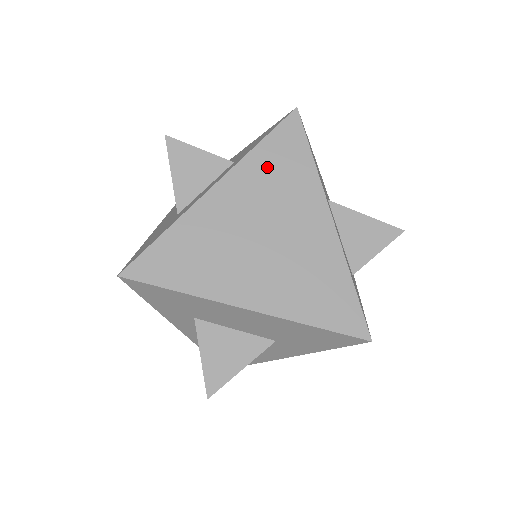
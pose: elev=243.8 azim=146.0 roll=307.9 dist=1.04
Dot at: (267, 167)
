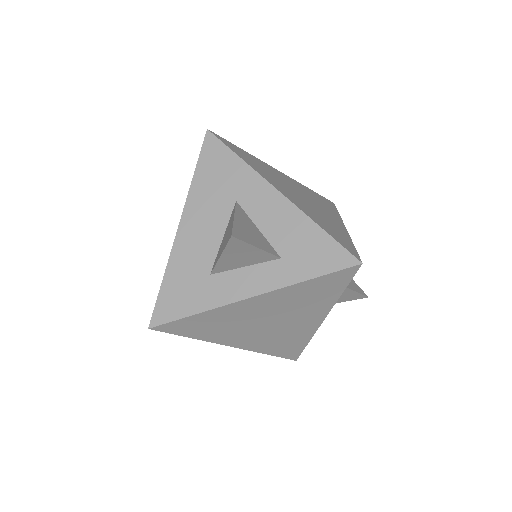
Dot at: (303, 293)
